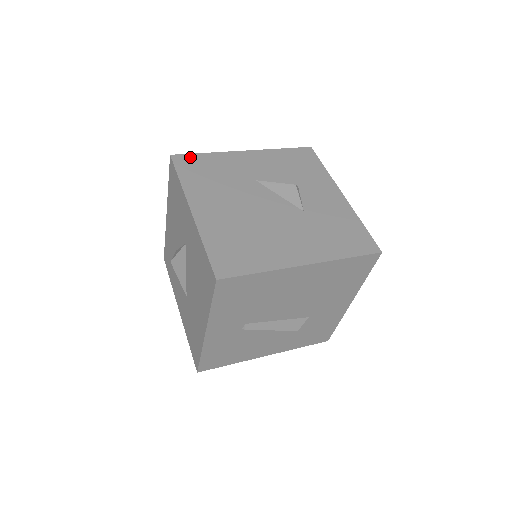
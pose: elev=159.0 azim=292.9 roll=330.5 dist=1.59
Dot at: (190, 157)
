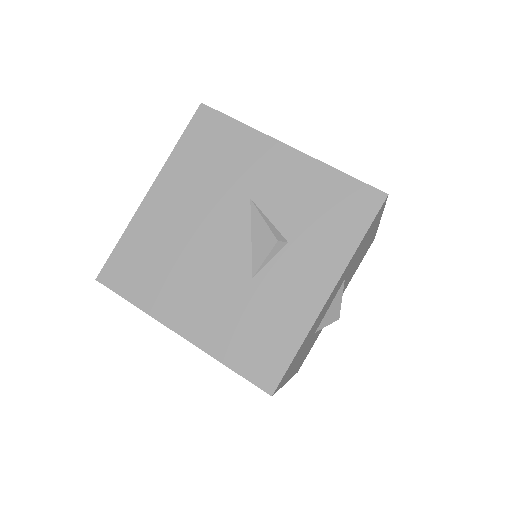
Dot at: (217, 118)
